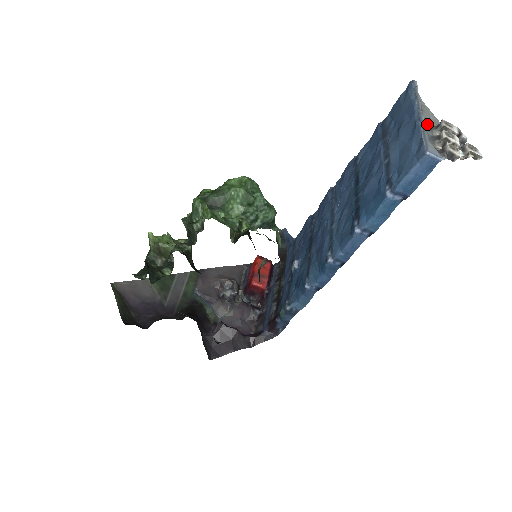
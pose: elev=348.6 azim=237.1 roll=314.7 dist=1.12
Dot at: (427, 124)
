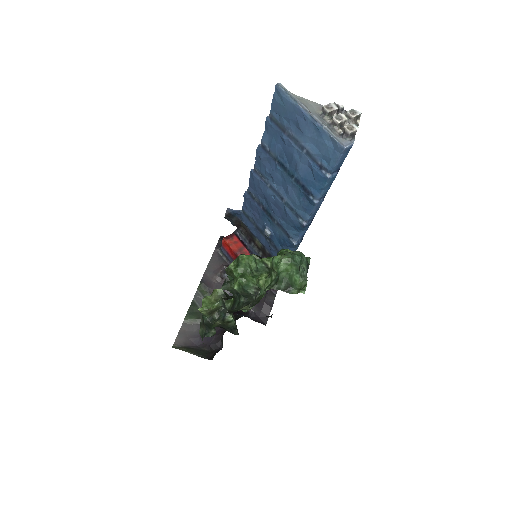
Dot at: (318, 117)
